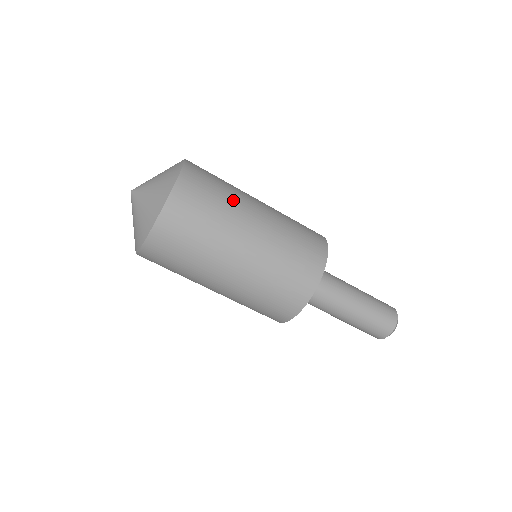
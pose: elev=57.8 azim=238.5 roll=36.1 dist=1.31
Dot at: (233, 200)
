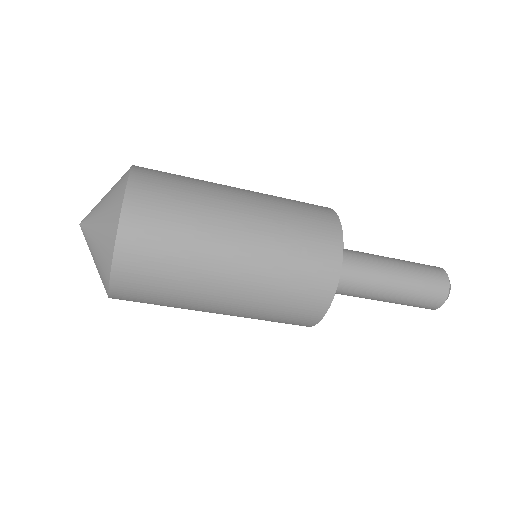
Dot at: (188, 288)
